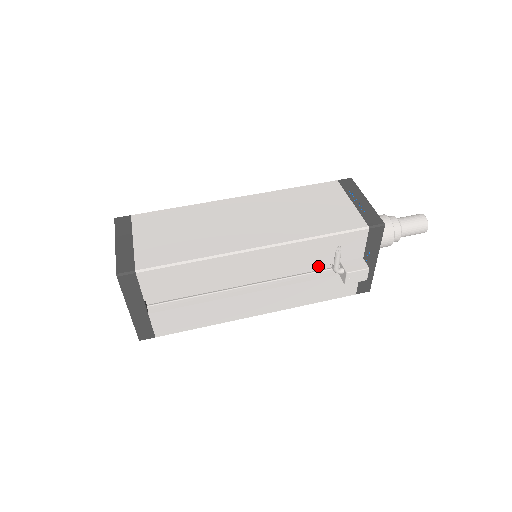
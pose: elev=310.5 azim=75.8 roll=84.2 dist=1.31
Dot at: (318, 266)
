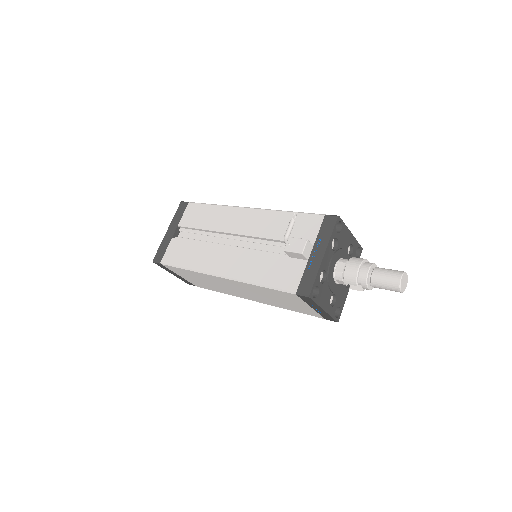
Dot at: (281, 251)
